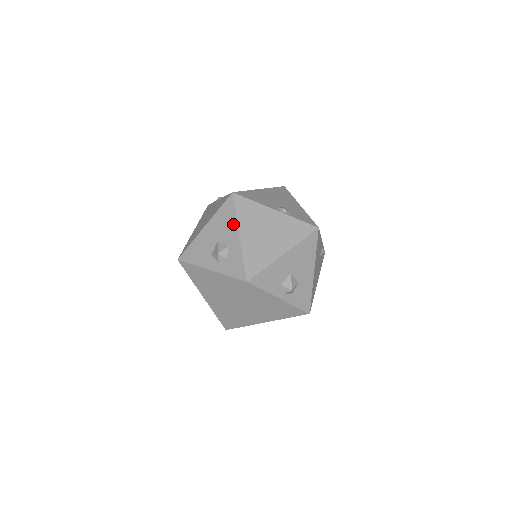
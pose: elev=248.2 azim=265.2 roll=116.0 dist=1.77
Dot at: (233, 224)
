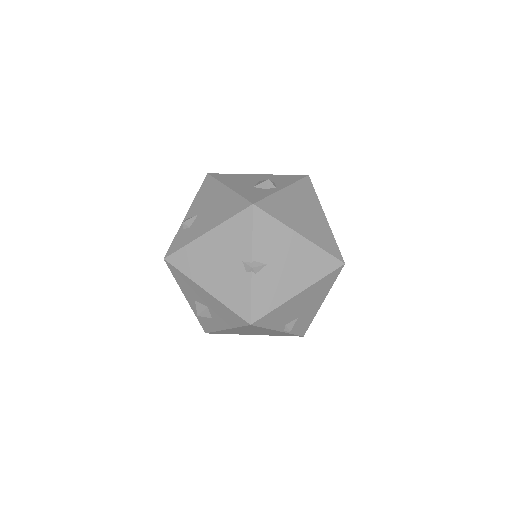
Dot at: (228, 324)
